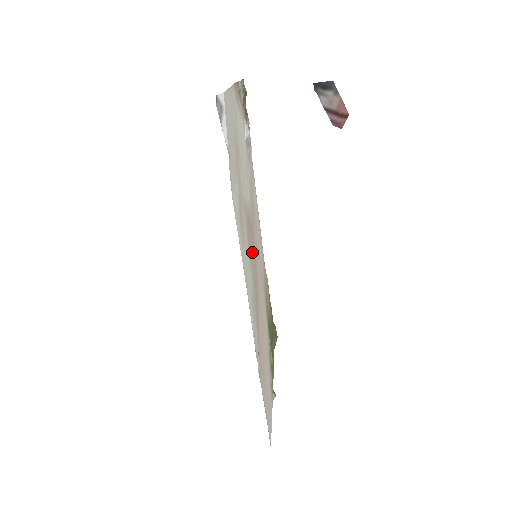
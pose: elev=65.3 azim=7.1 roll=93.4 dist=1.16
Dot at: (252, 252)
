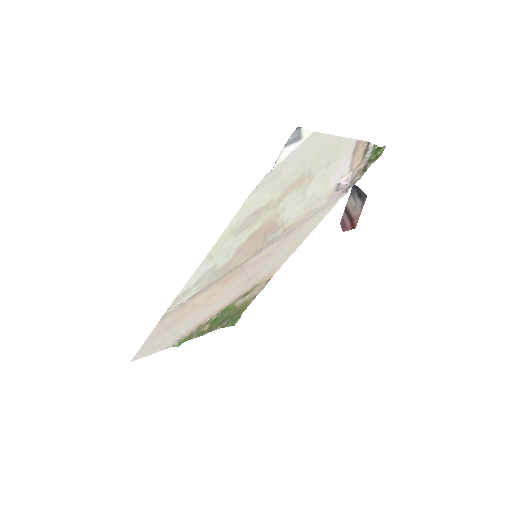
Dot at: (252, 249)
